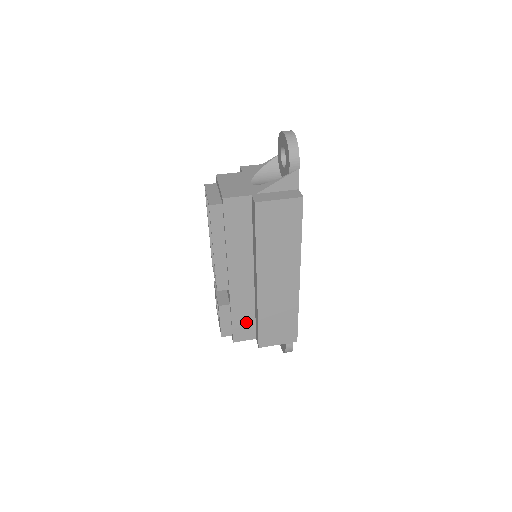
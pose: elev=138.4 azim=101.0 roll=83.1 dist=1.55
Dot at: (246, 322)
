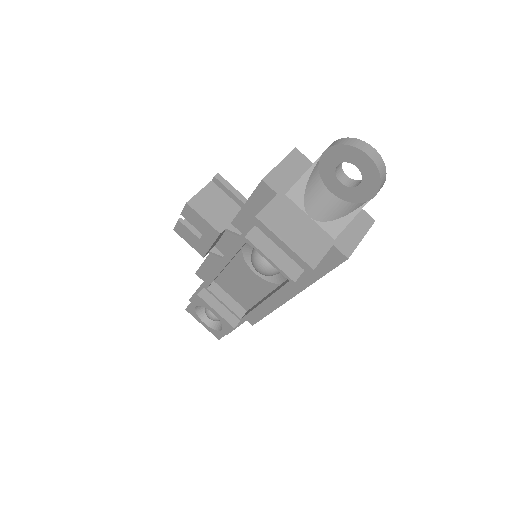
Dot at: occluded
